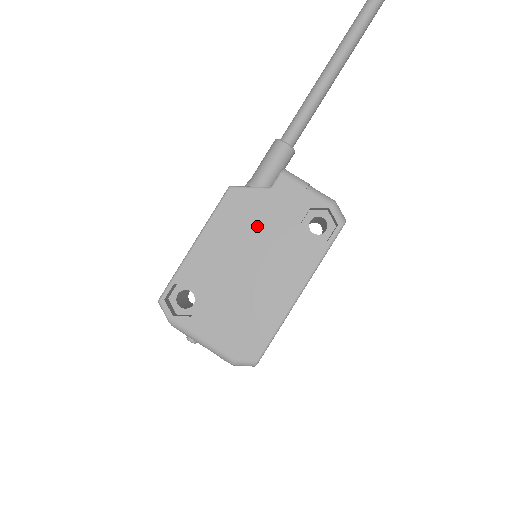
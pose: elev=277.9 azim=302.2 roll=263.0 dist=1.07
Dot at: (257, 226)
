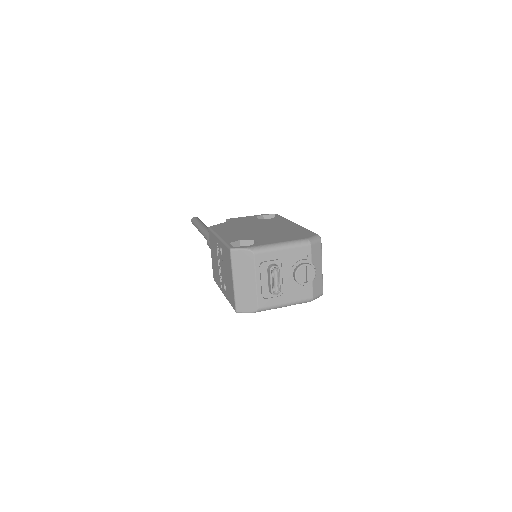
Dot at: (241, 225)
